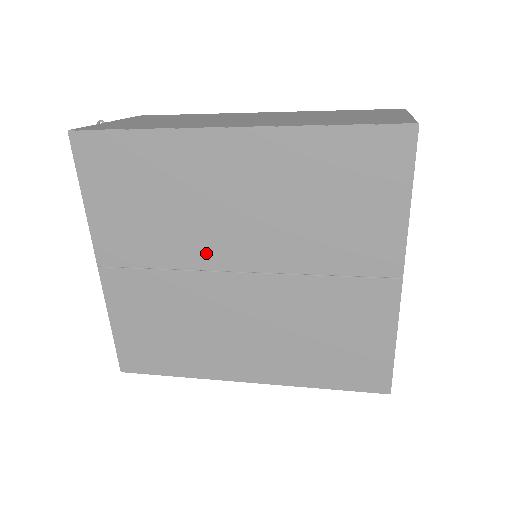
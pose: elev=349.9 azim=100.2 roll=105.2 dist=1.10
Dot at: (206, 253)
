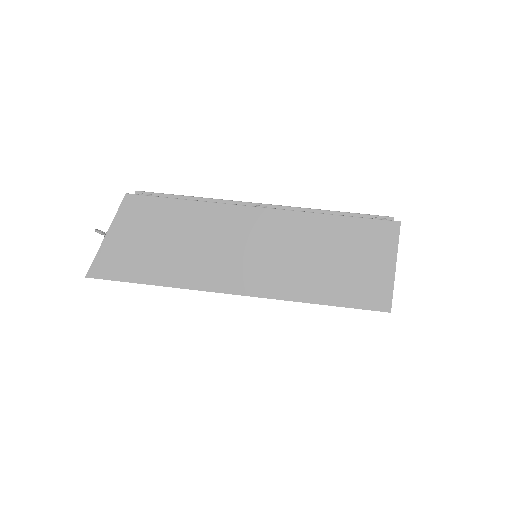
Dot at: occluded
